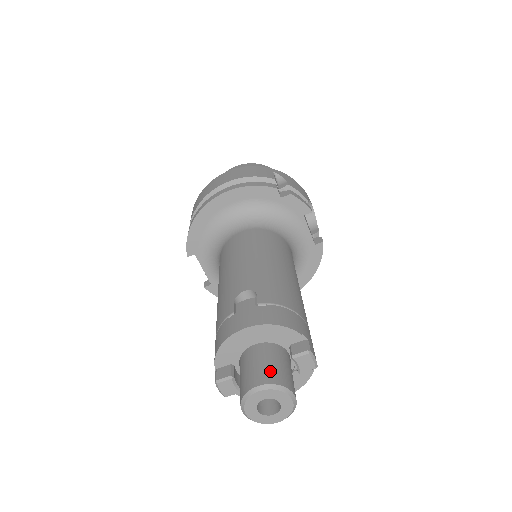
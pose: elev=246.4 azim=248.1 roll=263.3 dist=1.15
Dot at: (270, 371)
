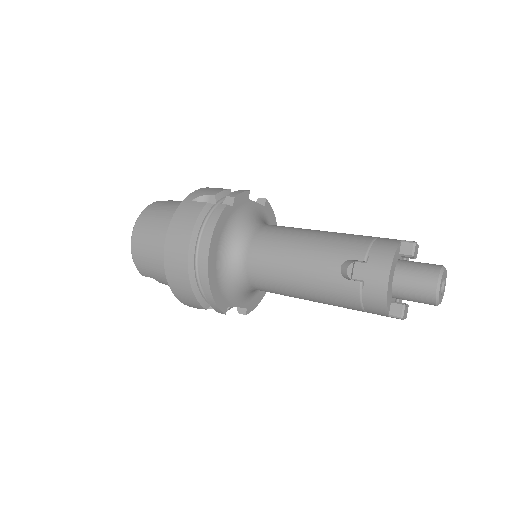
Dot at: (426, 273)
